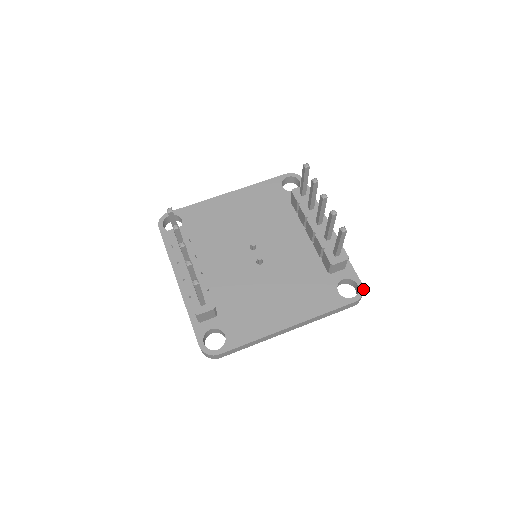
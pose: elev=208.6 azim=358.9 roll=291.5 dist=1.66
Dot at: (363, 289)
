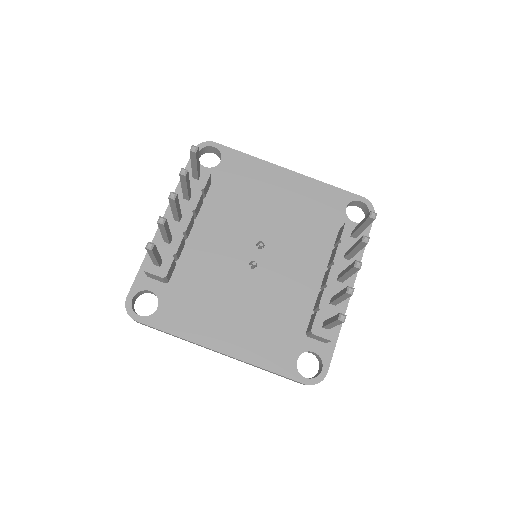
Dot at: (323, 378)
